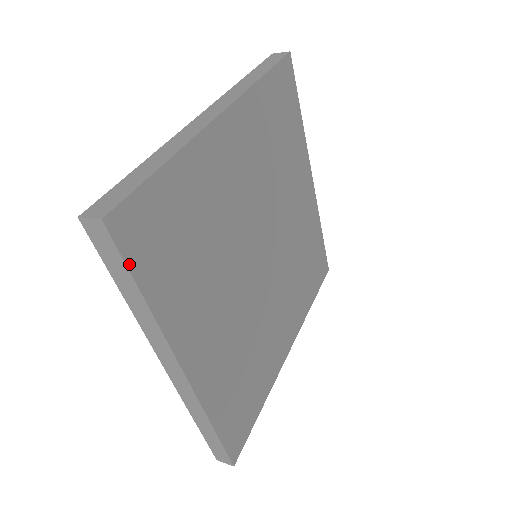
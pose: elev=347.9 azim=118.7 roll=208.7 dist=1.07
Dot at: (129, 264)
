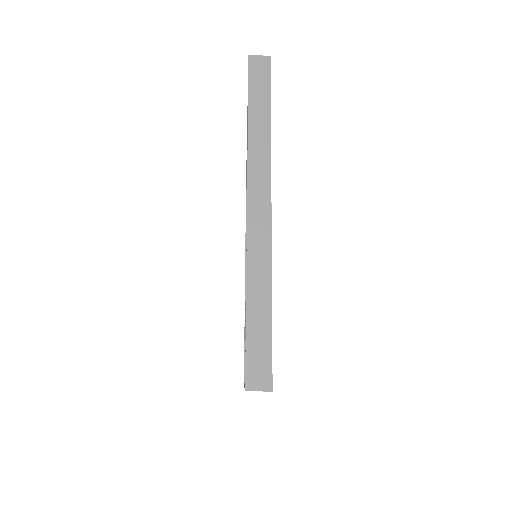
Dot at: (270, 92)
